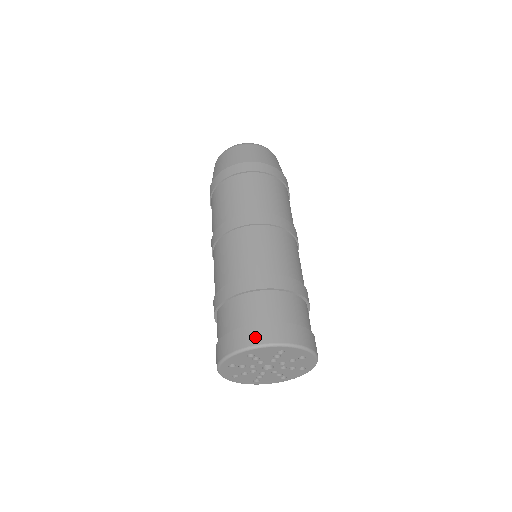
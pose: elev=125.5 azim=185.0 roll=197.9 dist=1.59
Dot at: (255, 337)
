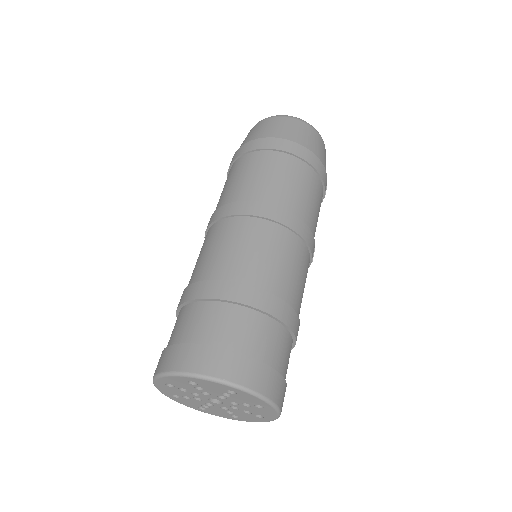
Dot at: (162, 363)
